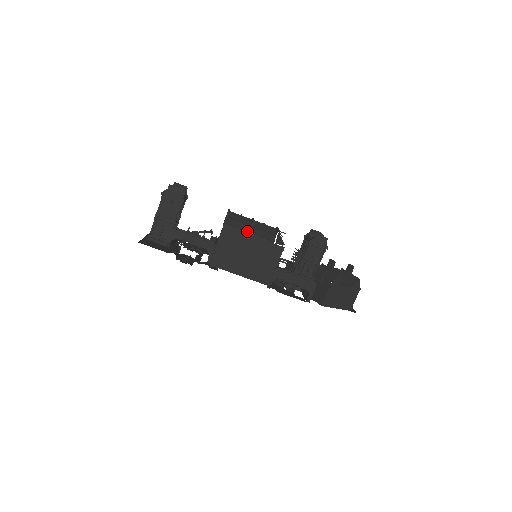
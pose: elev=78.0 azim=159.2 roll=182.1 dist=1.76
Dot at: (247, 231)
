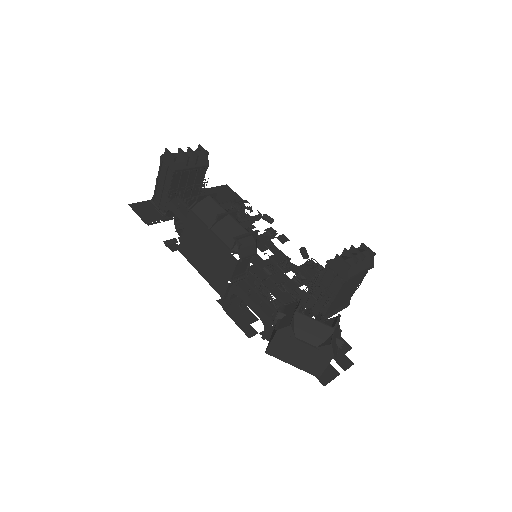
Dot at: (208, 225)
